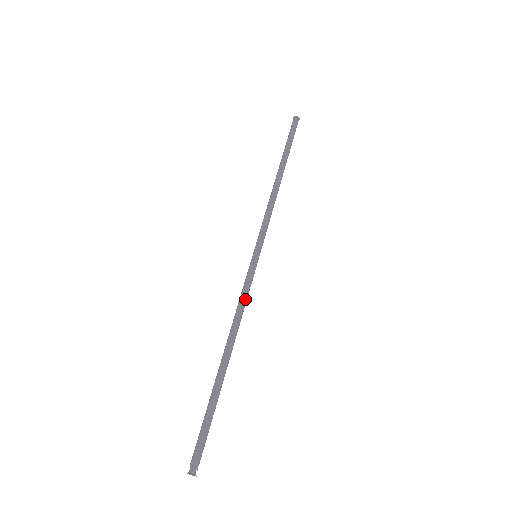
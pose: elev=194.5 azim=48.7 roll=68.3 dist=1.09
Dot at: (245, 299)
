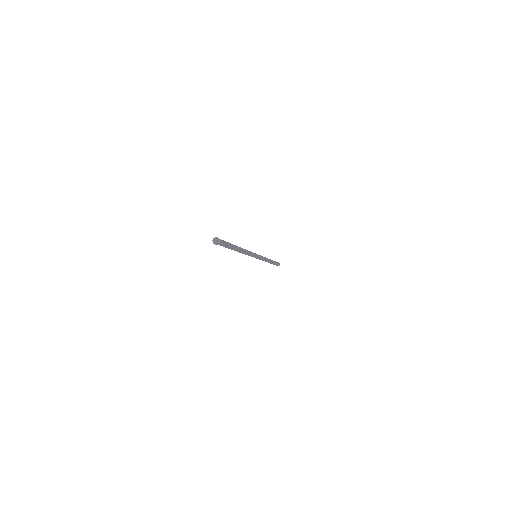
Dot at: (251, 252)
